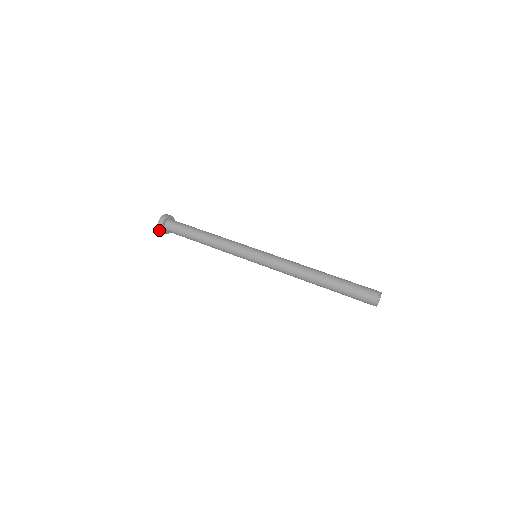
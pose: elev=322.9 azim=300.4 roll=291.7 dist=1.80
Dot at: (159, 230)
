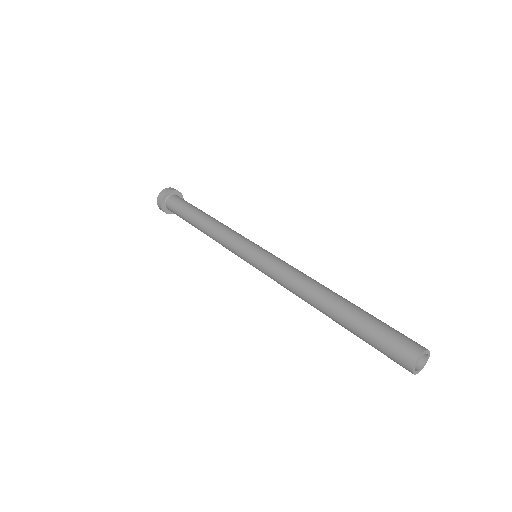
Dot at: occluded
